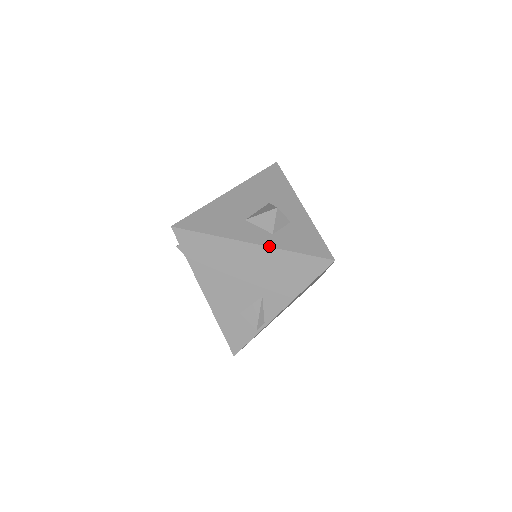
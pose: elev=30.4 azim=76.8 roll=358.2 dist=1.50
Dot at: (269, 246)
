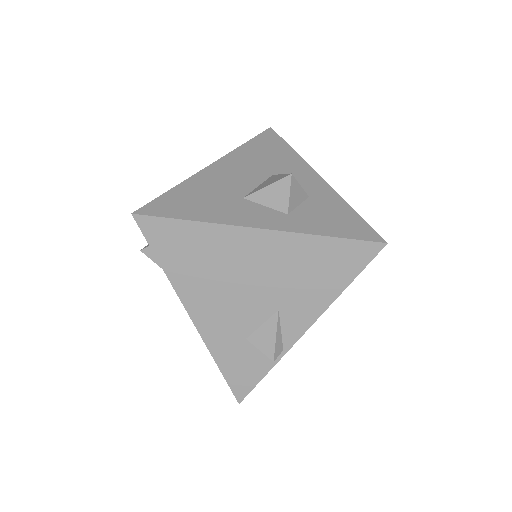
Dot at: (286, 230)
